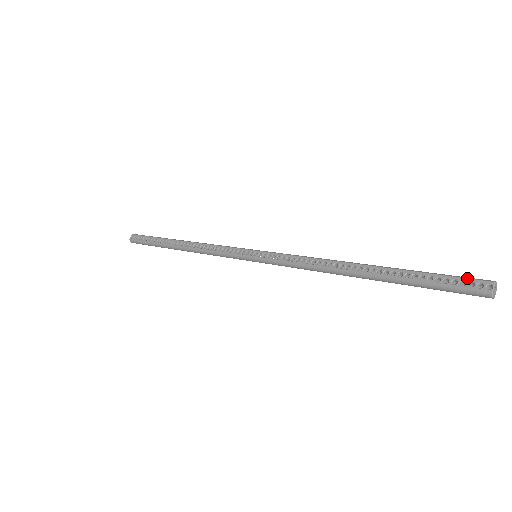
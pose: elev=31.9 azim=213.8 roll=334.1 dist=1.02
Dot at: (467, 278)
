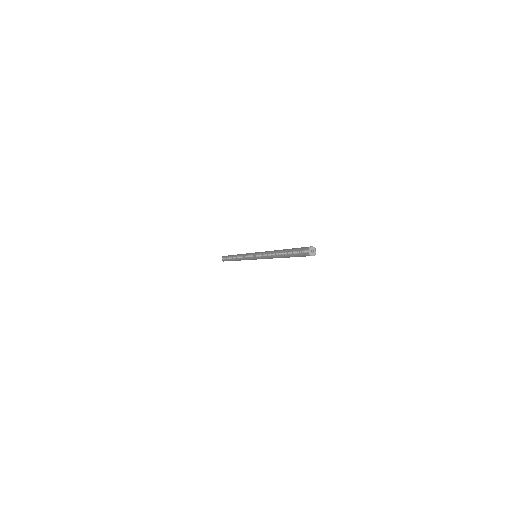
Dot at: (303, 249)
